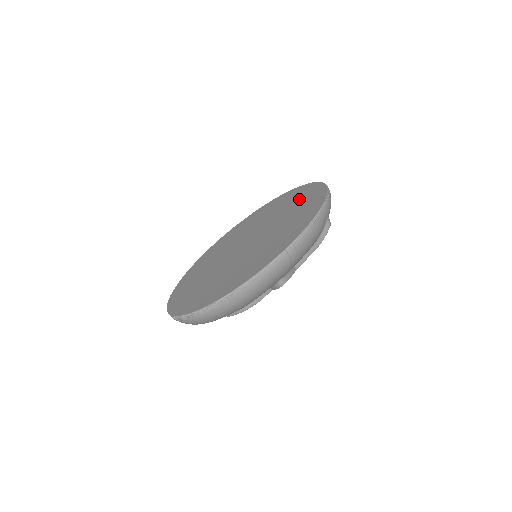
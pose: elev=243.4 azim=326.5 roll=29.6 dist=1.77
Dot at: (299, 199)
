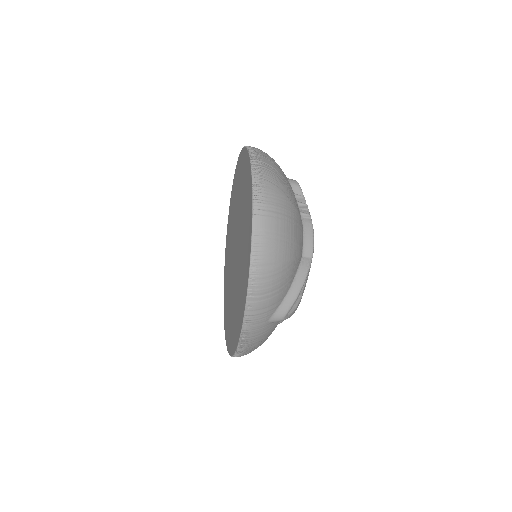
Dot at: (244, 240)
